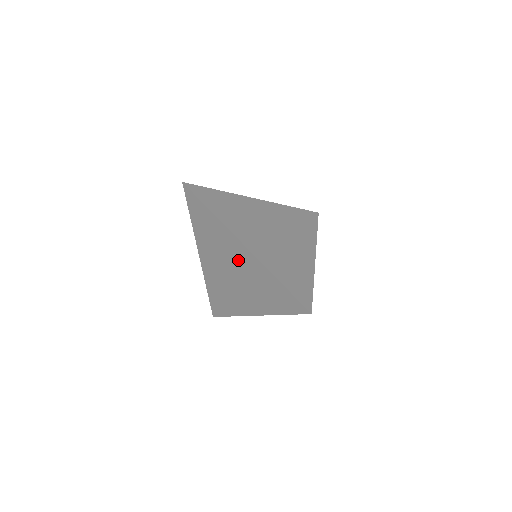
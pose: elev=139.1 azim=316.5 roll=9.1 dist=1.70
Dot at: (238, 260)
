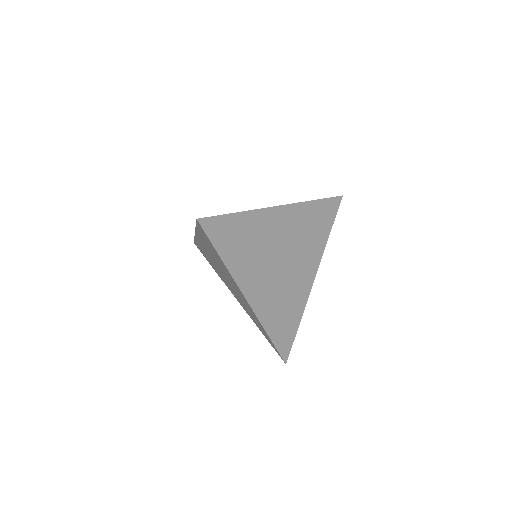
Dot at: (236, 290)
